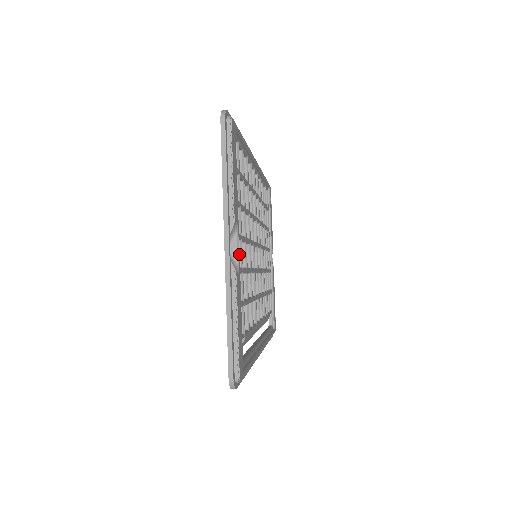
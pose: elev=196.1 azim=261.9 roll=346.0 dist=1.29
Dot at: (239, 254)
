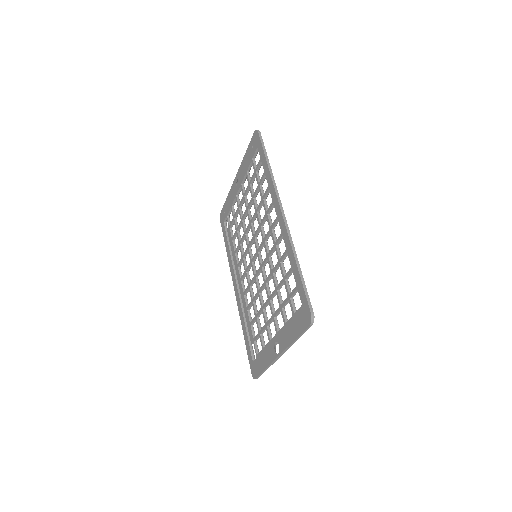
Dot at: occluded
